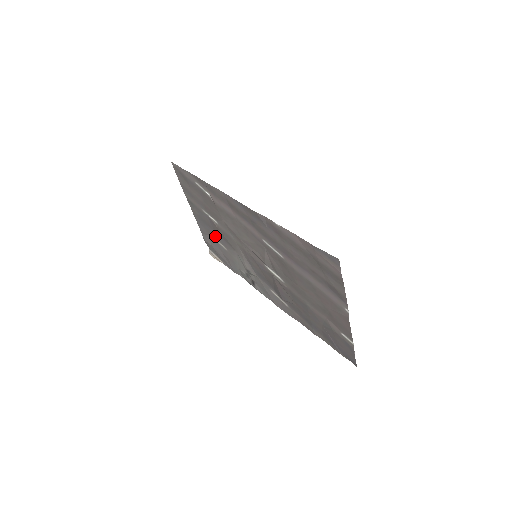
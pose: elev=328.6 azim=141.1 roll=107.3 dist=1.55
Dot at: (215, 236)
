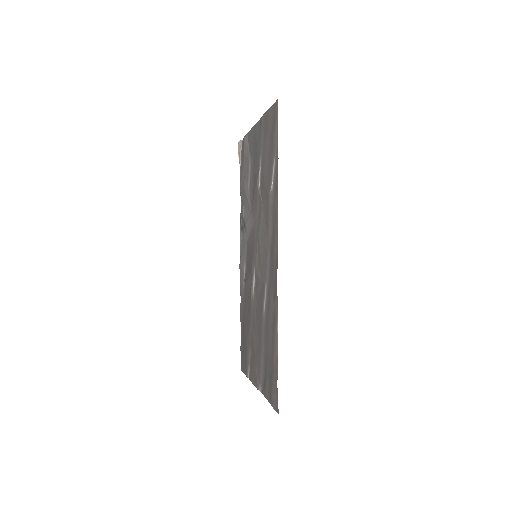
Dot at: (251, 169)
